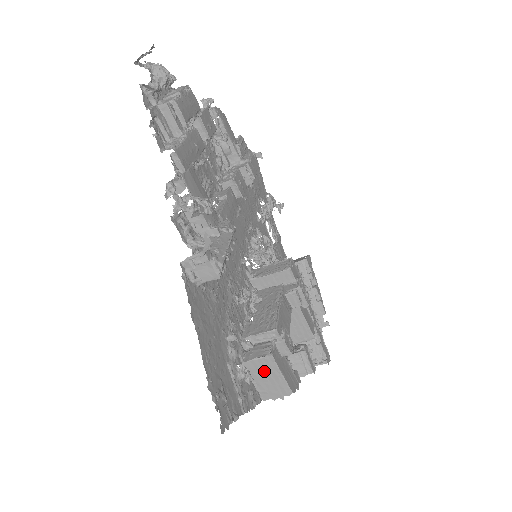
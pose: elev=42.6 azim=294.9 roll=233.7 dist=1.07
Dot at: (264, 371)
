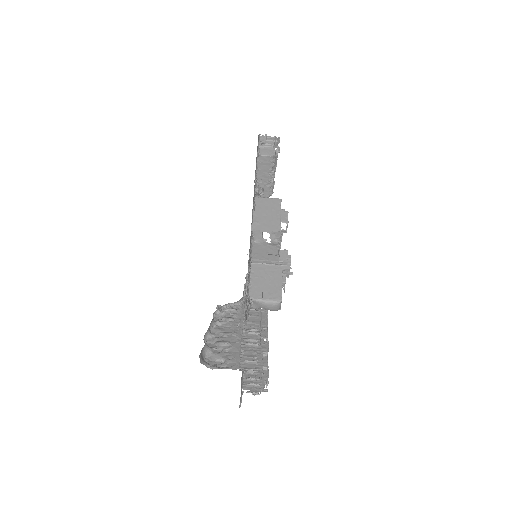
Dot at: (268, 208)
